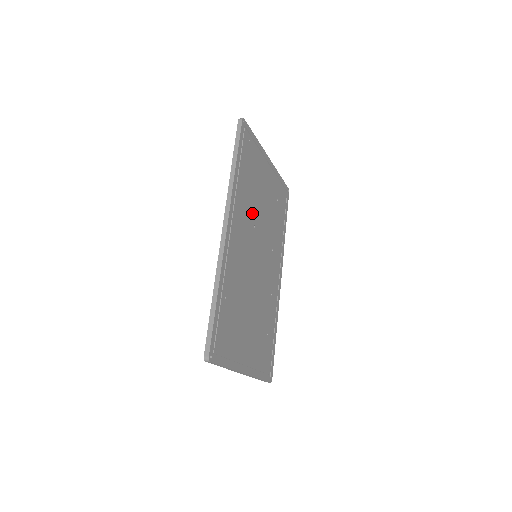
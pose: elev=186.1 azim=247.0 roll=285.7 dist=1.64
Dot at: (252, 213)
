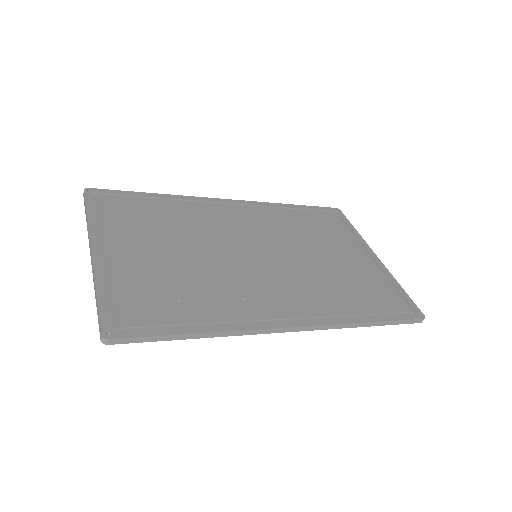
Dot at: (286, 235)
